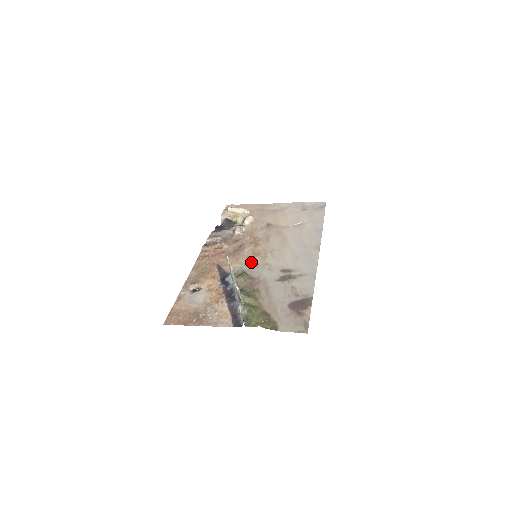
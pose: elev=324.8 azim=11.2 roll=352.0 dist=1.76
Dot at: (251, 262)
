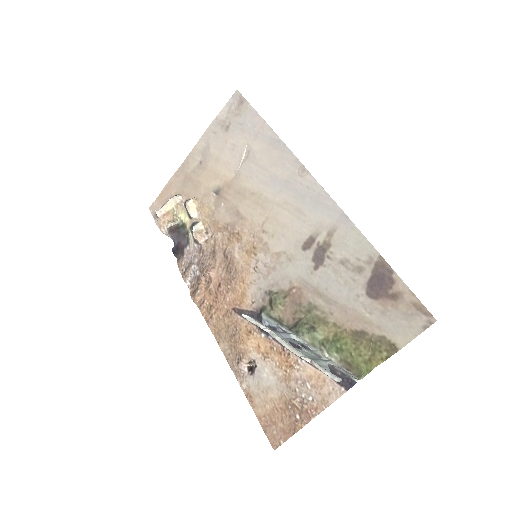
Dot at: (260, 270)
